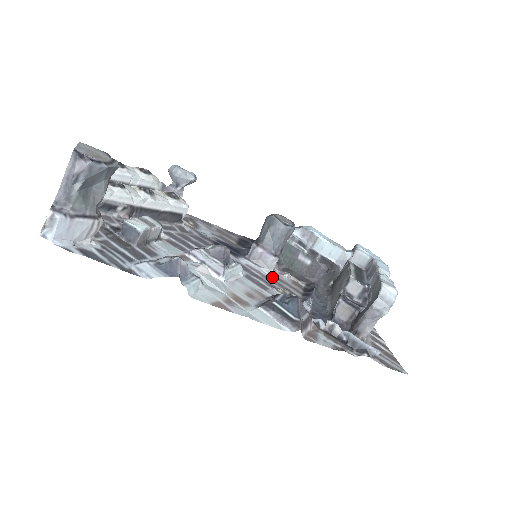
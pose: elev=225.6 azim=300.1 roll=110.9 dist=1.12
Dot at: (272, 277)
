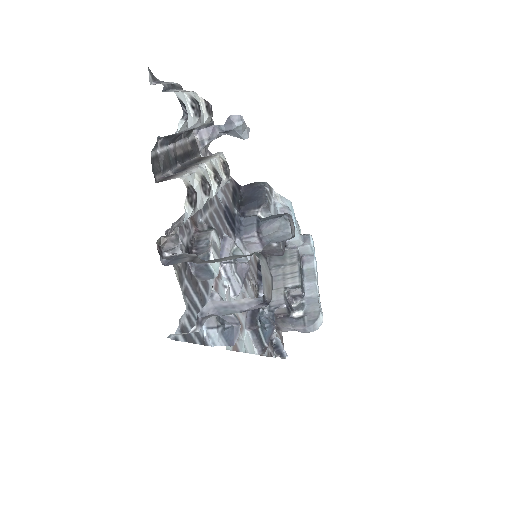
Dot at: occluded
